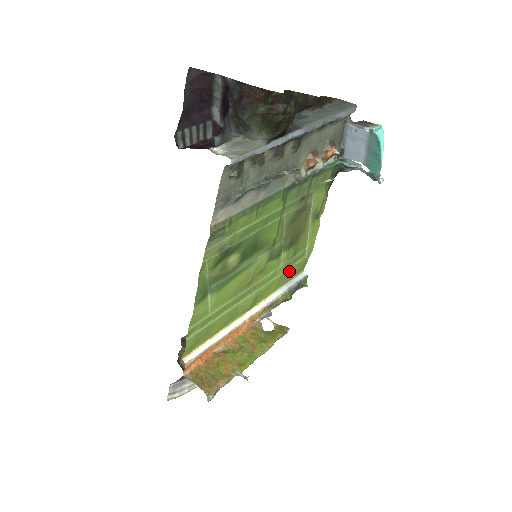
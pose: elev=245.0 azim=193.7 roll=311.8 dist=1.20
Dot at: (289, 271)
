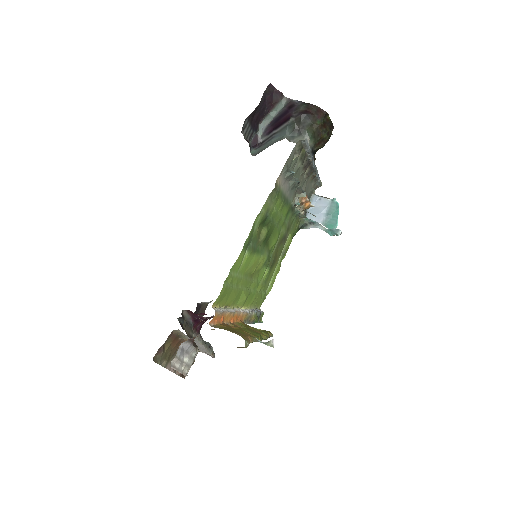
Dot at: (260, 295)
